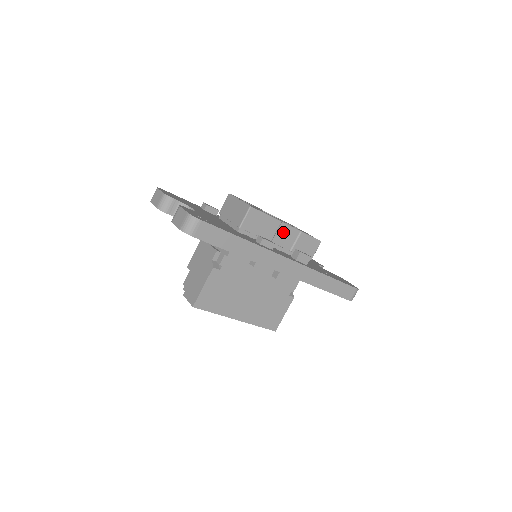
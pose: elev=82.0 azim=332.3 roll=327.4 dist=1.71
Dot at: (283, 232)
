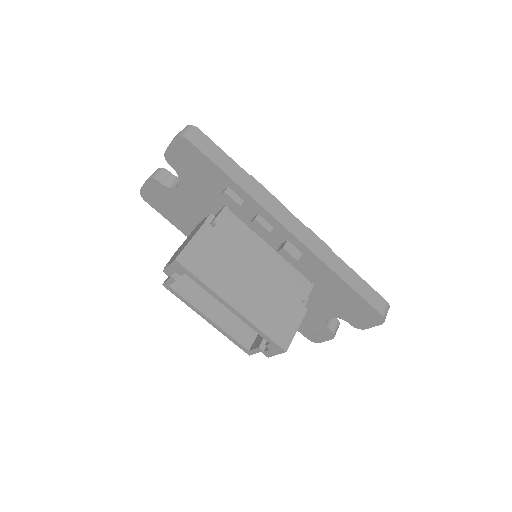
Dot at: occluded
